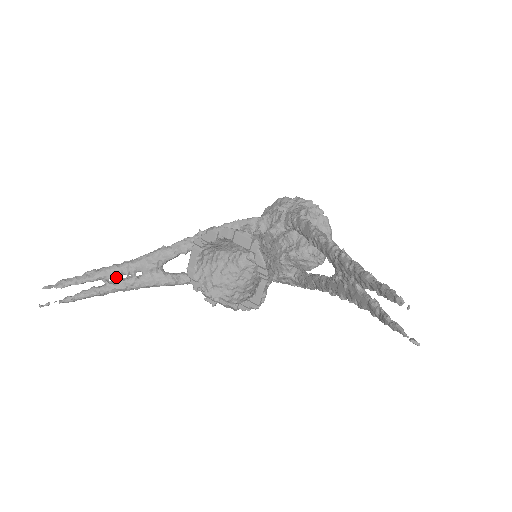
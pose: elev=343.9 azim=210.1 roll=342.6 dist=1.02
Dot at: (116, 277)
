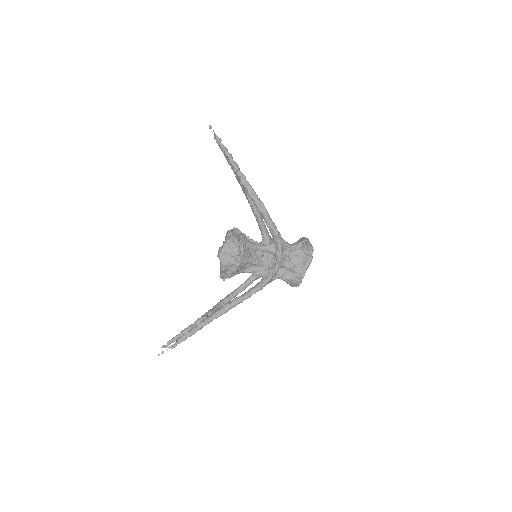
Dot at: (198, 322)
